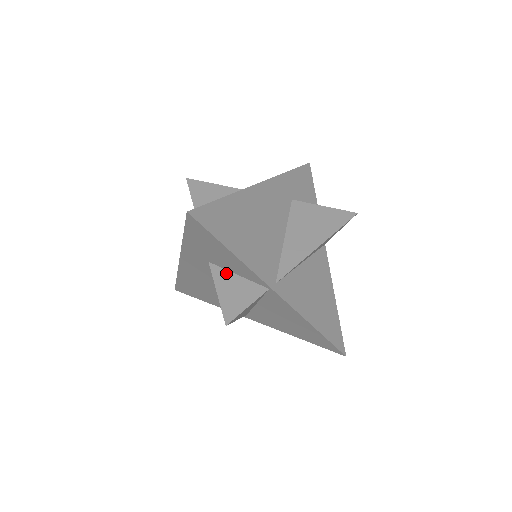
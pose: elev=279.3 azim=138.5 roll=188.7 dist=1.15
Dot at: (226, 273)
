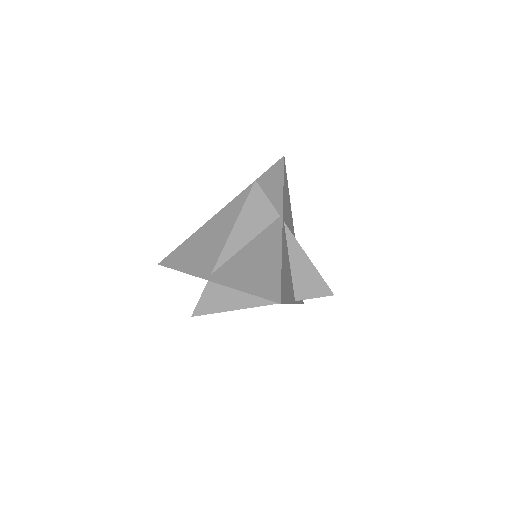
Dot at: occluded
